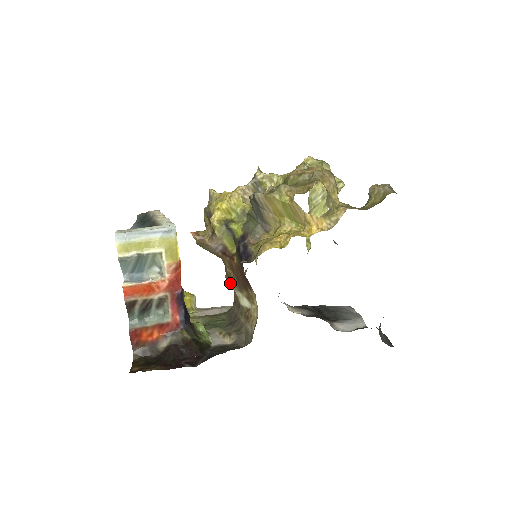
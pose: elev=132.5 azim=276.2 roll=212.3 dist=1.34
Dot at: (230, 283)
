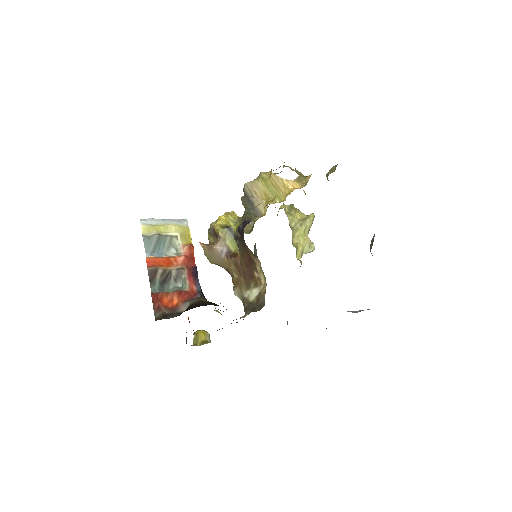
Dot at: (238, 290)
